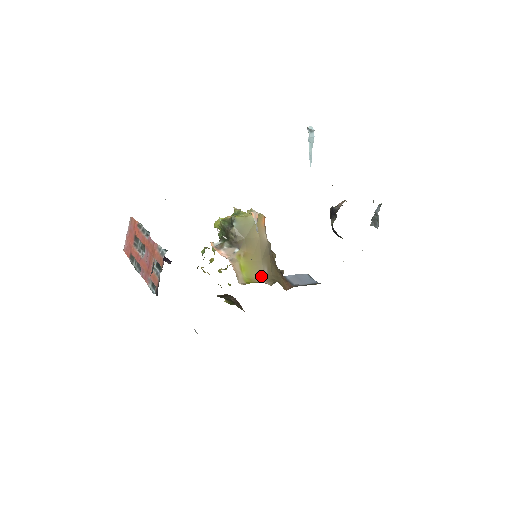
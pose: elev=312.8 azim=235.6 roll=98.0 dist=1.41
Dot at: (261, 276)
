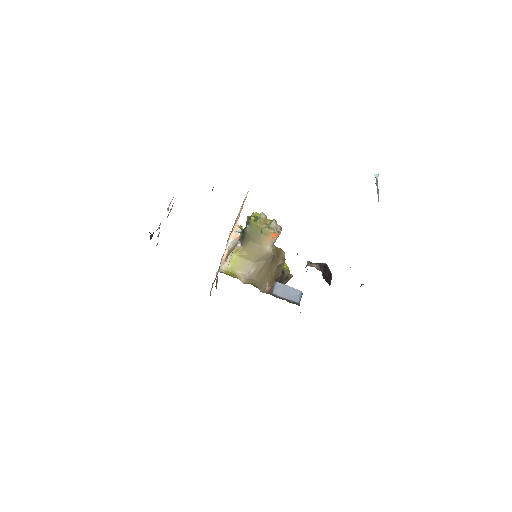
Dot at: (244, 272)
